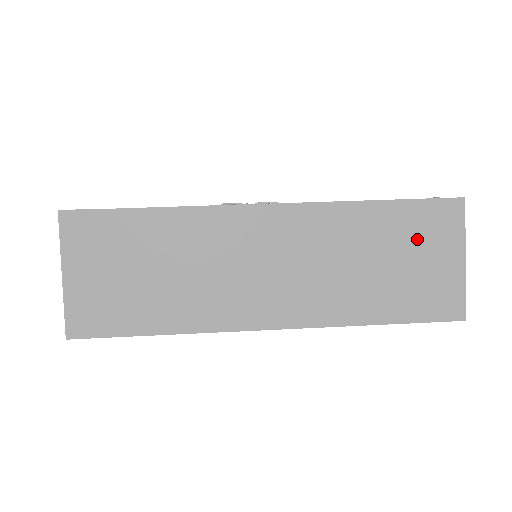
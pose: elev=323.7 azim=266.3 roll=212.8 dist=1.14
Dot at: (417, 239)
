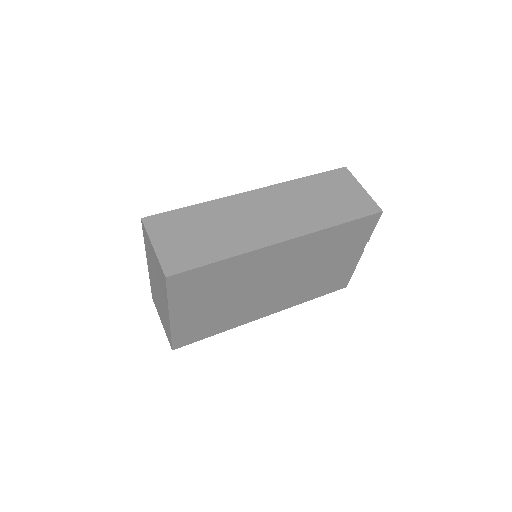
Dot at: (335, 186)
